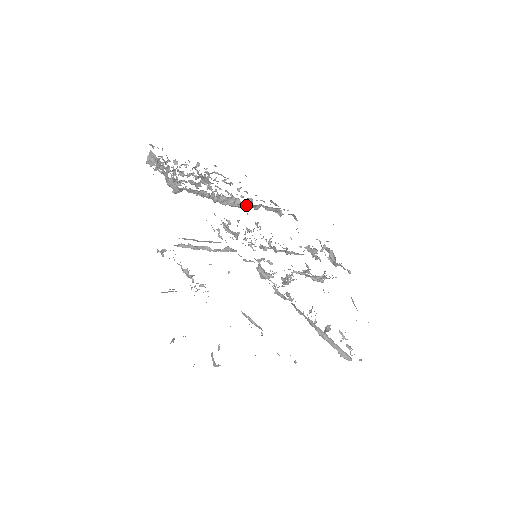
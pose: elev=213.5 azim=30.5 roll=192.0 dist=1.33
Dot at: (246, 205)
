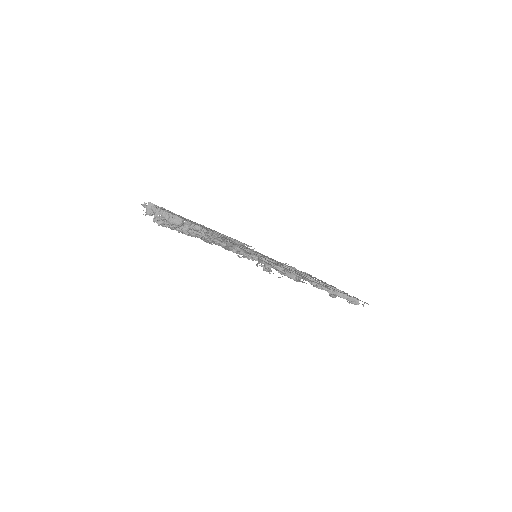
Dot at: occluded
